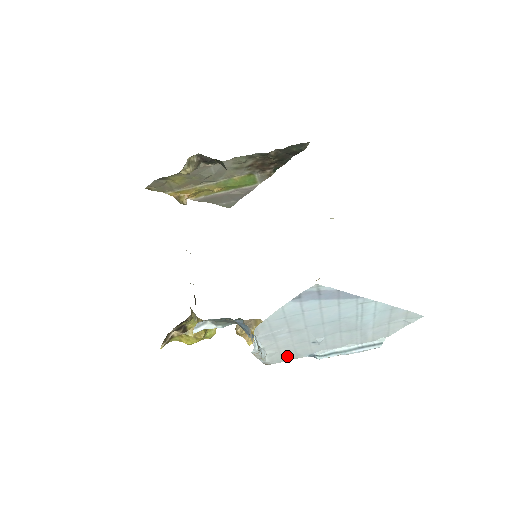
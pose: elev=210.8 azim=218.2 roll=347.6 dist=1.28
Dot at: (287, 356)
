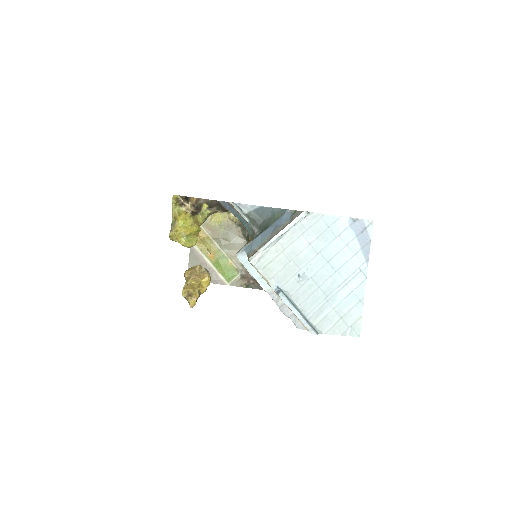
Dot at: (270, 268)
